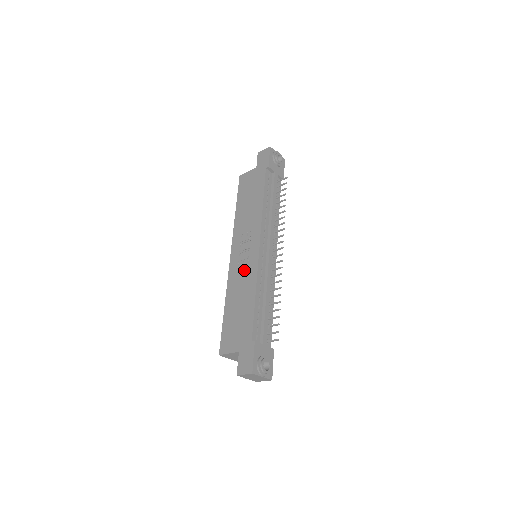
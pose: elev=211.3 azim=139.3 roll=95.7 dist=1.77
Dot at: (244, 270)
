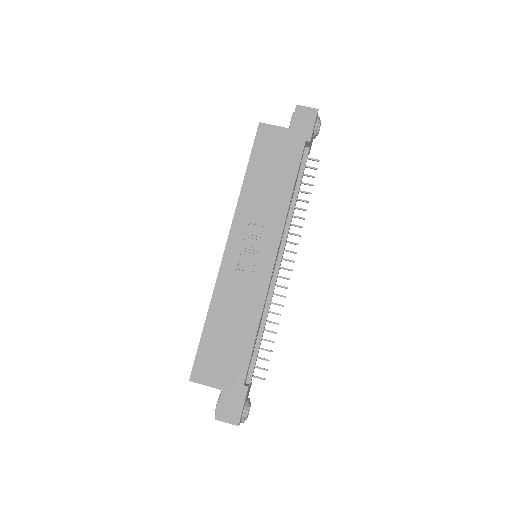
Dot at: (246, 280)
